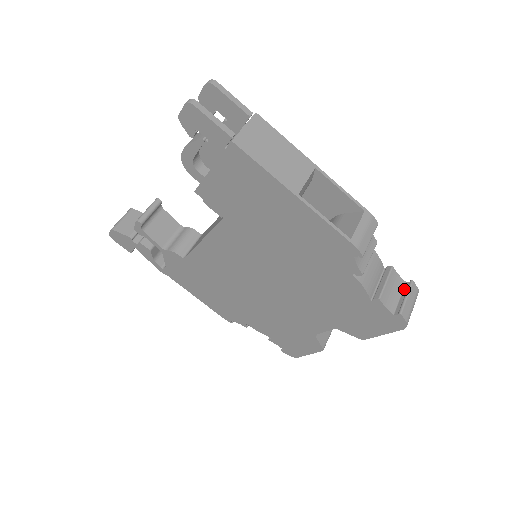
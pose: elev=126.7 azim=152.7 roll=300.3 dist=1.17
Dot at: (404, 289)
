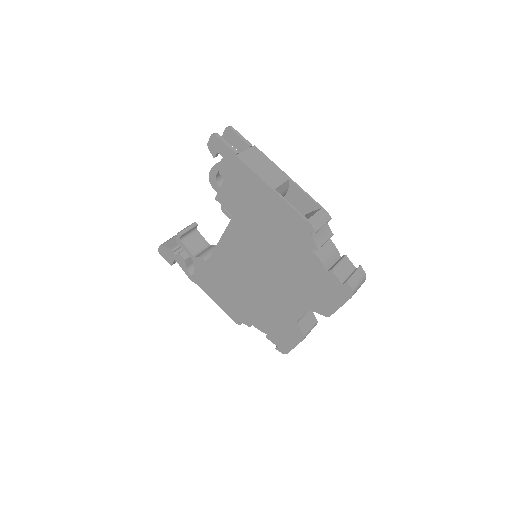
Dot at: occluded
